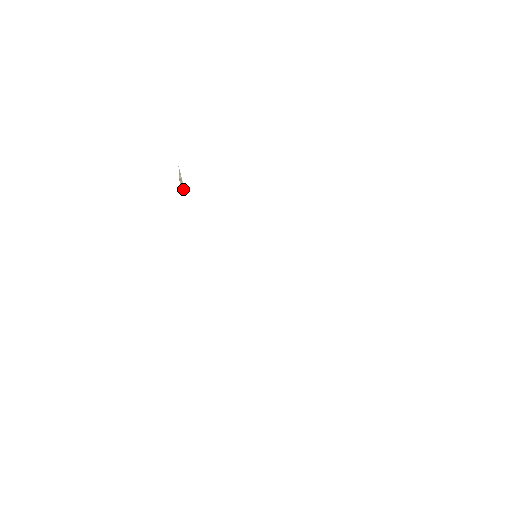
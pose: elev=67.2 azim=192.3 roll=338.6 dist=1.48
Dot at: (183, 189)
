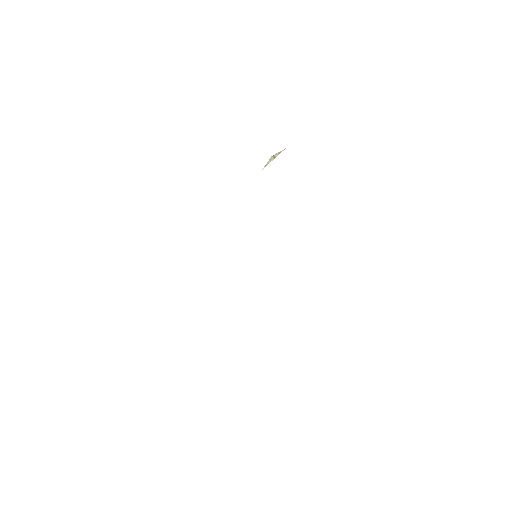
Dot at: (267, 163)
